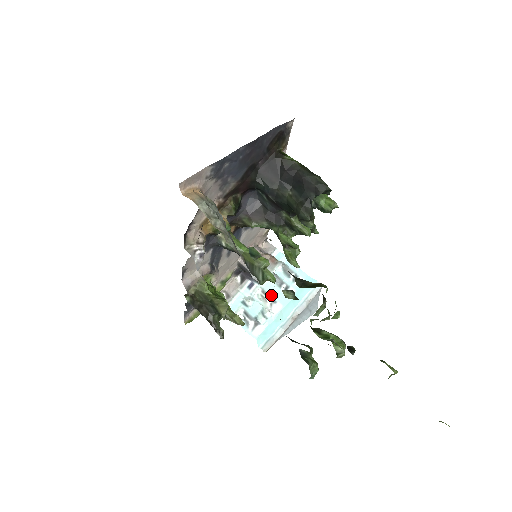
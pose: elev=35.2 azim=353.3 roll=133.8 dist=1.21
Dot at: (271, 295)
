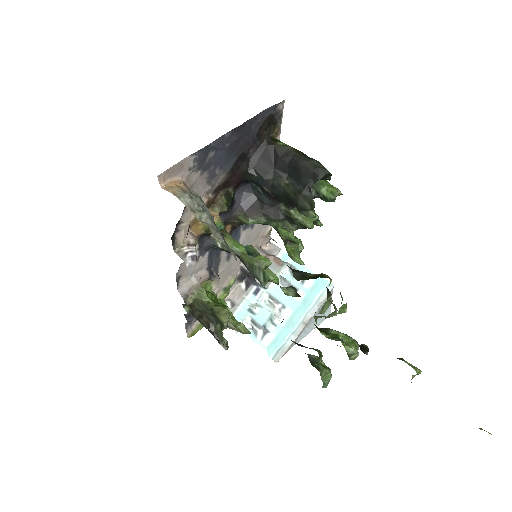
Dot at: (279, 300)
